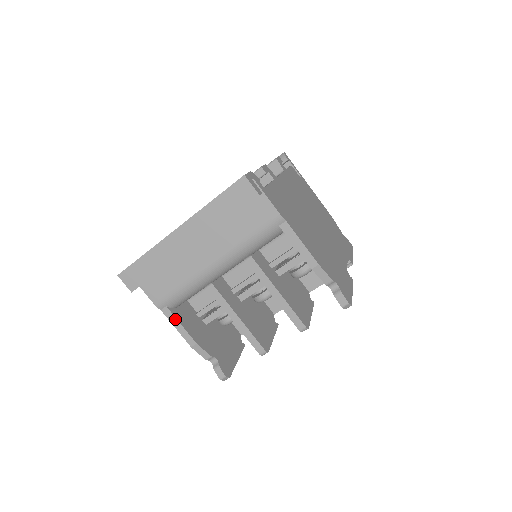
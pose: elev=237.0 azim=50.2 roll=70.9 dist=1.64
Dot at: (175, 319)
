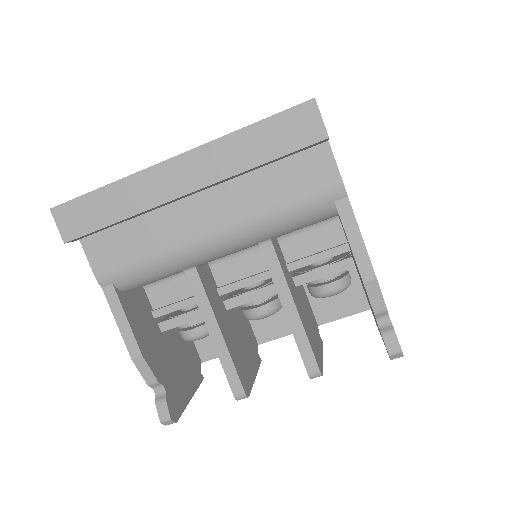
Dot at: (120, 308)
